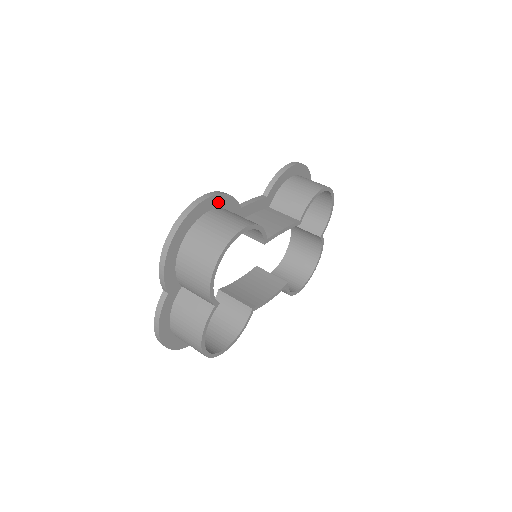
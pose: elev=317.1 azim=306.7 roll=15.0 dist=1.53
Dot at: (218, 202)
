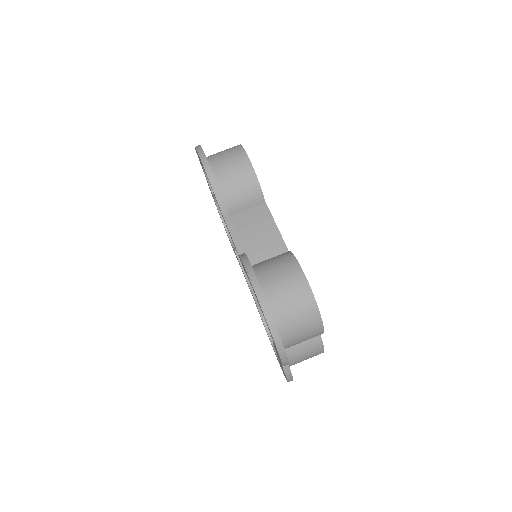
Dot at: occluded
